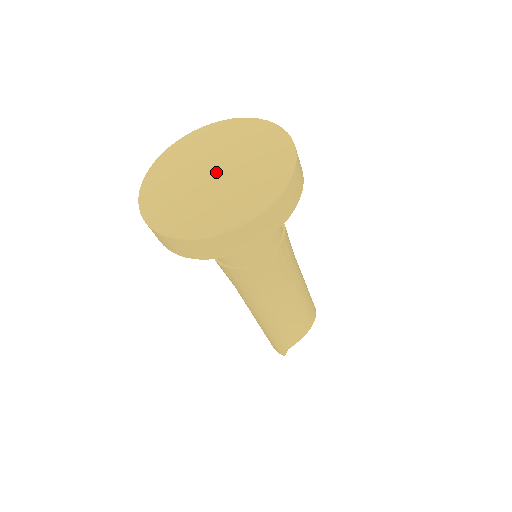
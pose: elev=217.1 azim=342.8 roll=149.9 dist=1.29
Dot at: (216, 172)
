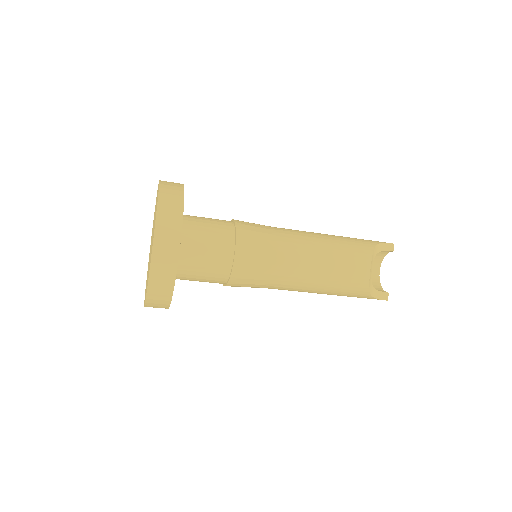
Dot at: (151, 243)
